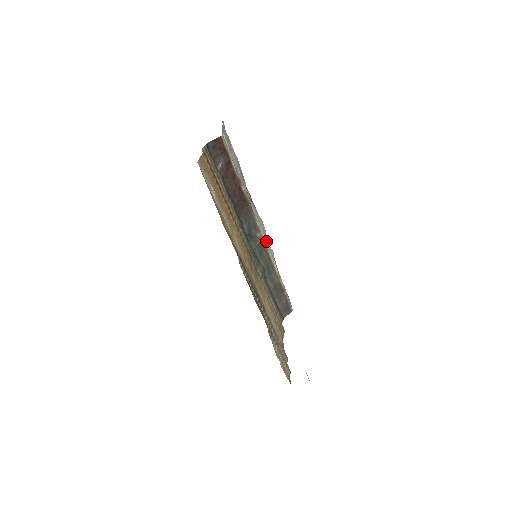
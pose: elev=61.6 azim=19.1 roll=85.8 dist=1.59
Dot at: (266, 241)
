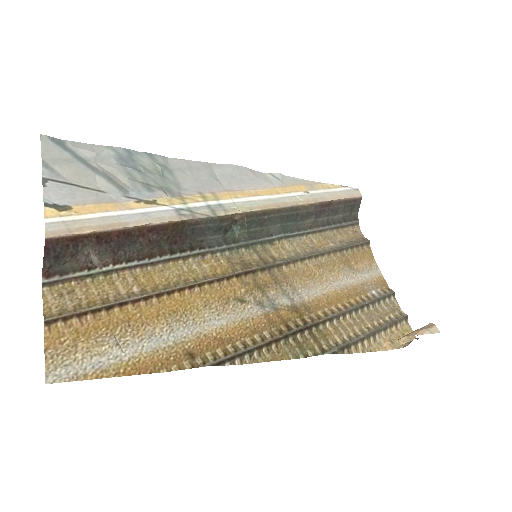
Dot at: (256, 190)
